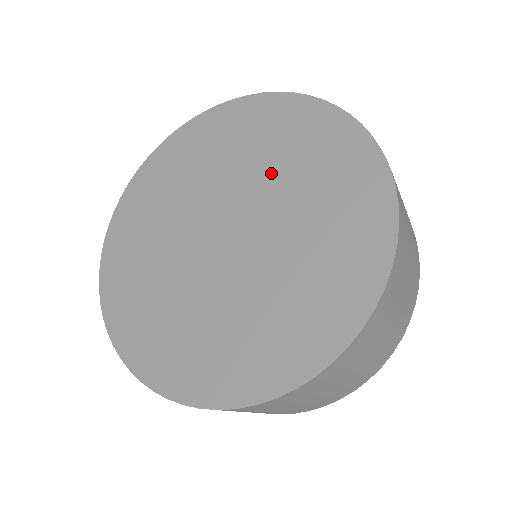
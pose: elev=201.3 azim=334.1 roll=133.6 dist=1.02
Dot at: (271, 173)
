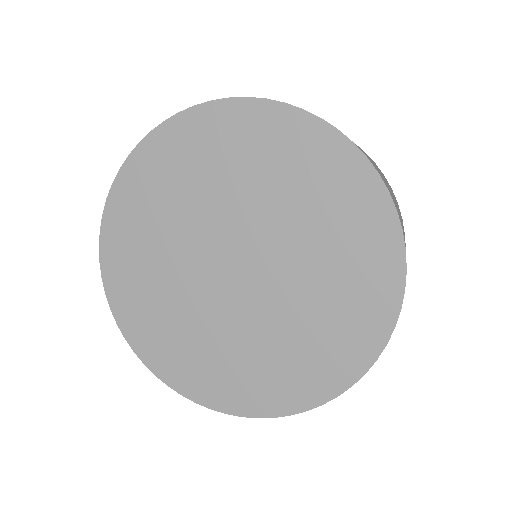
Dot at: (280, 209)
